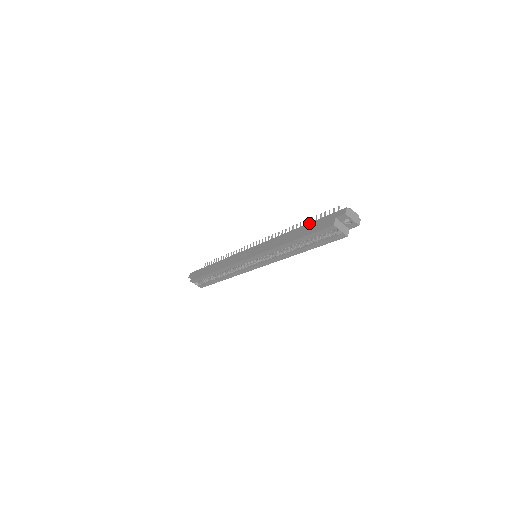
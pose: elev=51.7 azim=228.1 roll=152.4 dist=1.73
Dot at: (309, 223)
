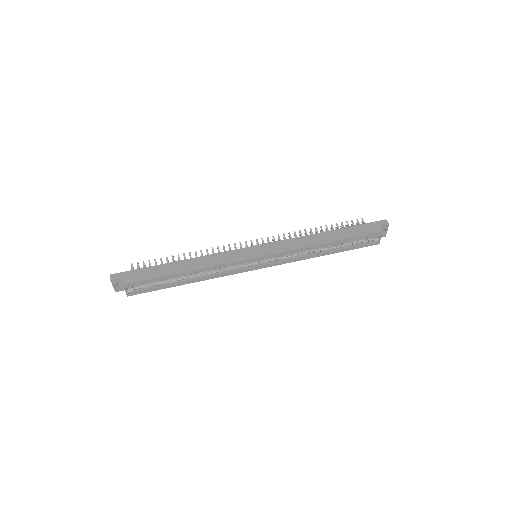
Dot at: (344, 228)
